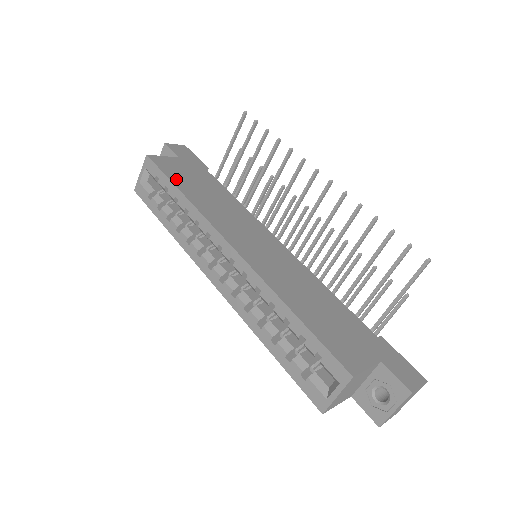
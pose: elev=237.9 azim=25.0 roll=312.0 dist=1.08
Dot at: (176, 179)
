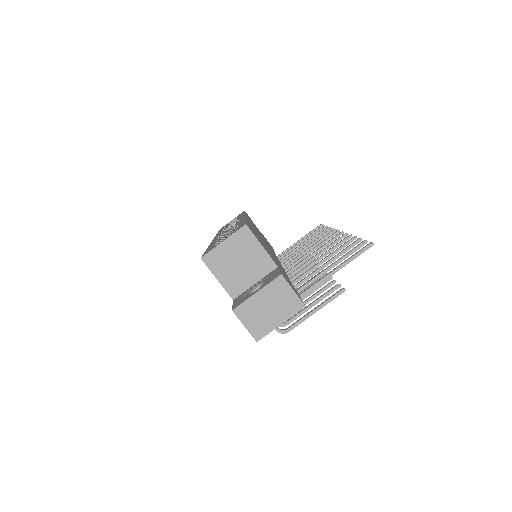
Dot at: occluded
